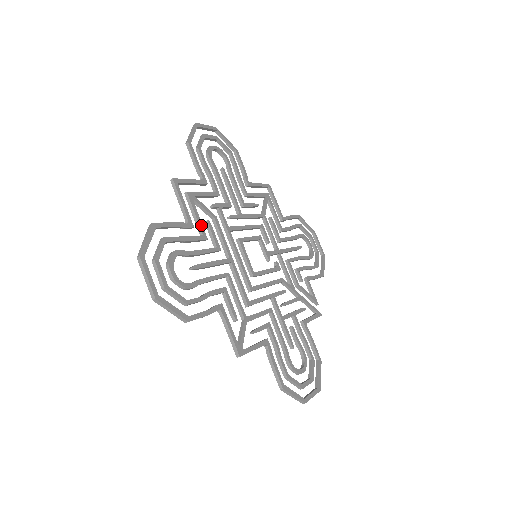
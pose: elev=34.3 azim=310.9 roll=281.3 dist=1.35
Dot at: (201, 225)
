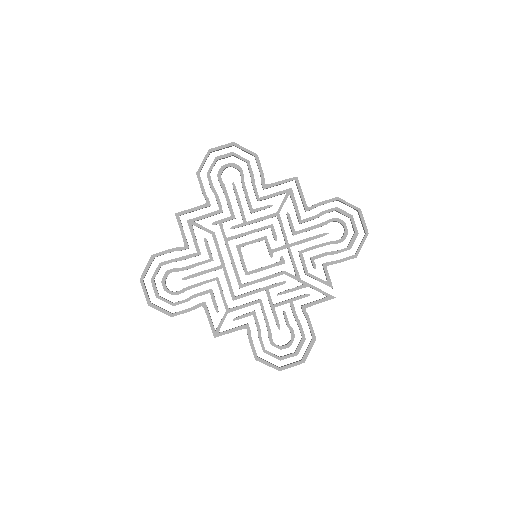
Dot at: (196, 244)
